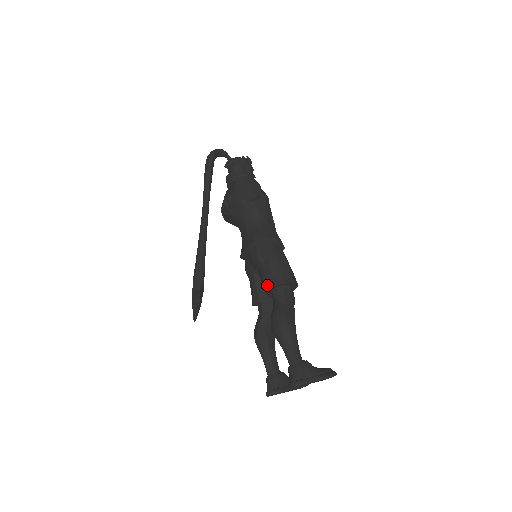
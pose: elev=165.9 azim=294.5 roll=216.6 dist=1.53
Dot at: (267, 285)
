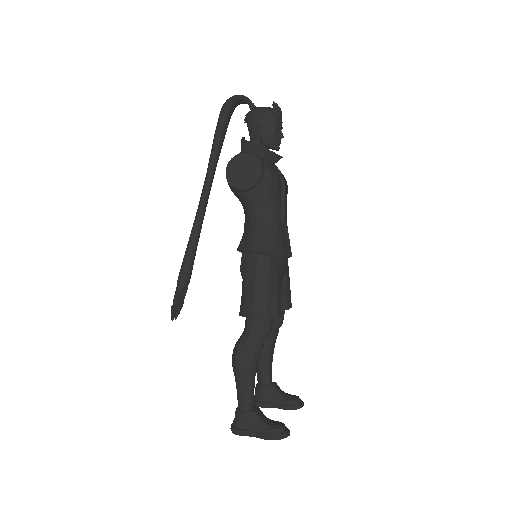
Dot at: (240, 308)
